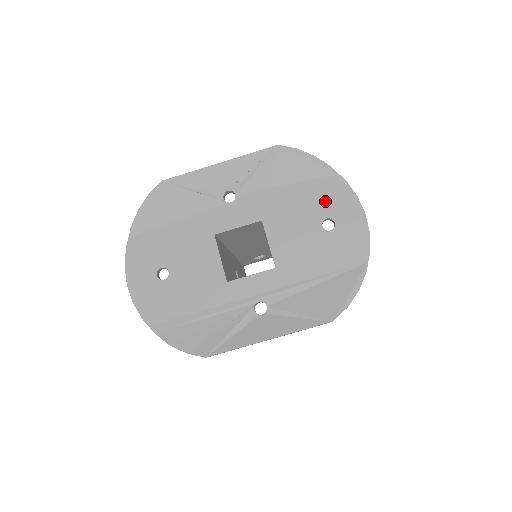
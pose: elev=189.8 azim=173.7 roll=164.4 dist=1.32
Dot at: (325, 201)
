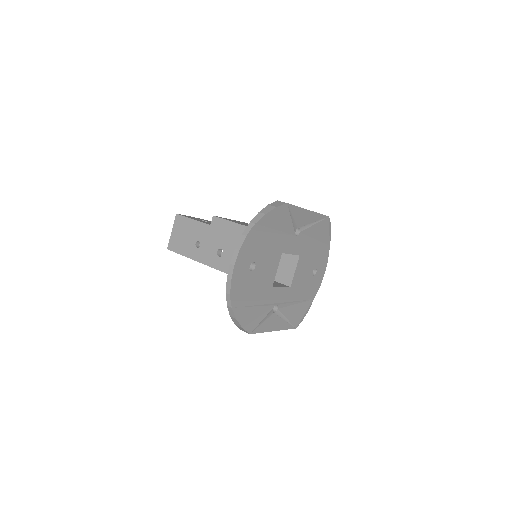
Dot at: (320, 258)
